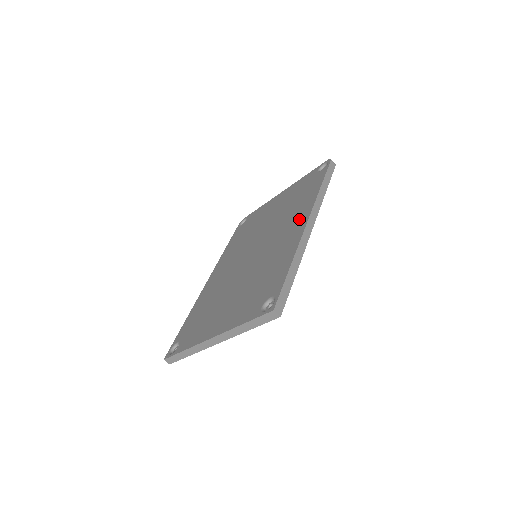
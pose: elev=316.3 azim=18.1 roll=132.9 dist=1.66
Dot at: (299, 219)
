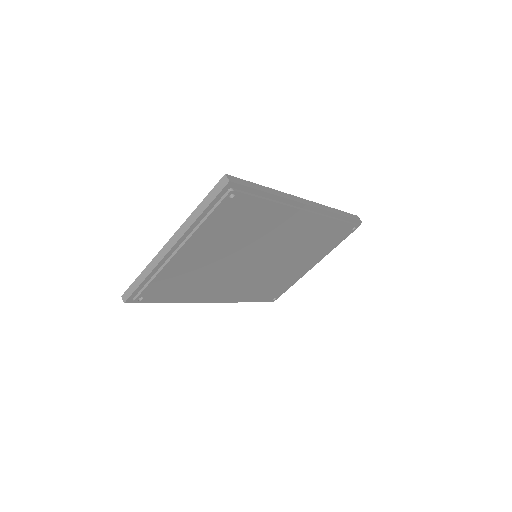
Dot at: occluded
